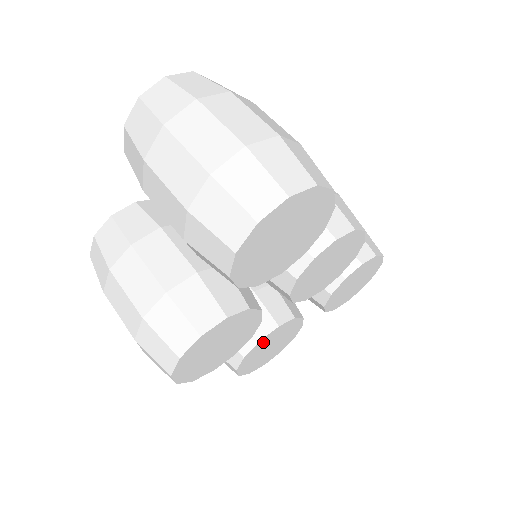
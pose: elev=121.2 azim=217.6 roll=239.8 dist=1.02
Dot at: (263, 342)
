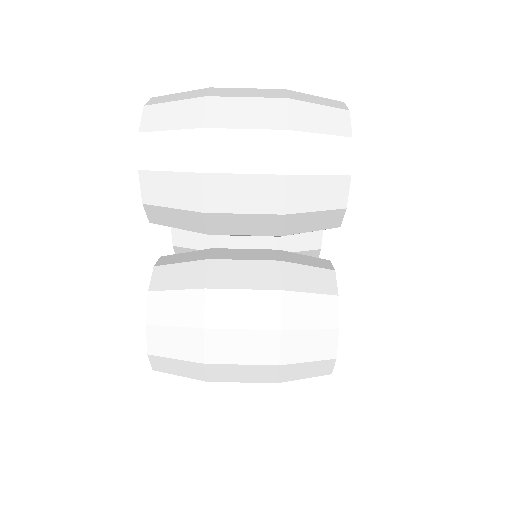
Dot at: occluded
